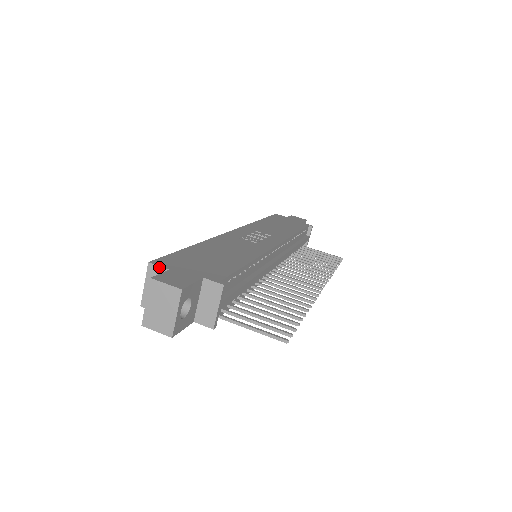
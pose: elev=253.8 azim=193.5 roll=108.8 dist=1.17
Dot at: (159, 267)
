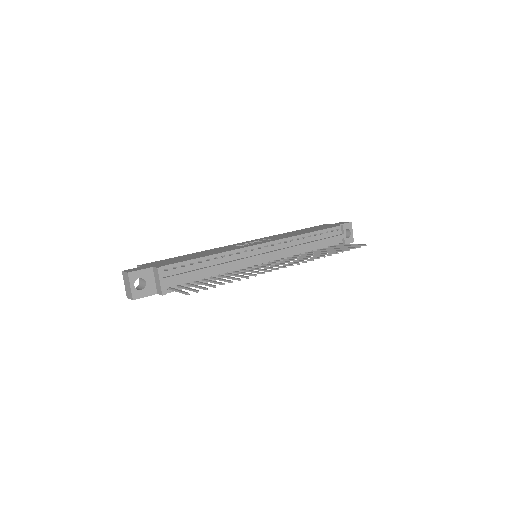
Dot at: occluded
